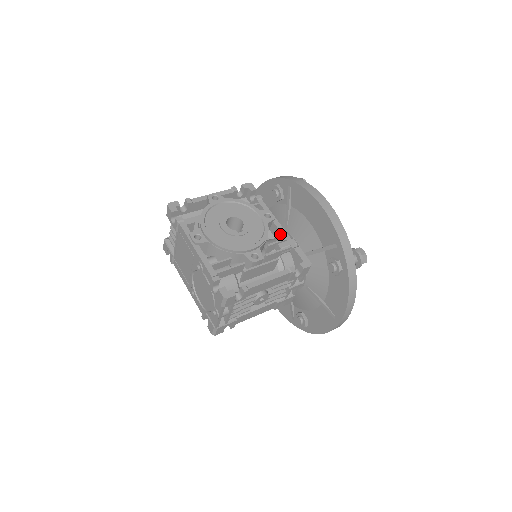
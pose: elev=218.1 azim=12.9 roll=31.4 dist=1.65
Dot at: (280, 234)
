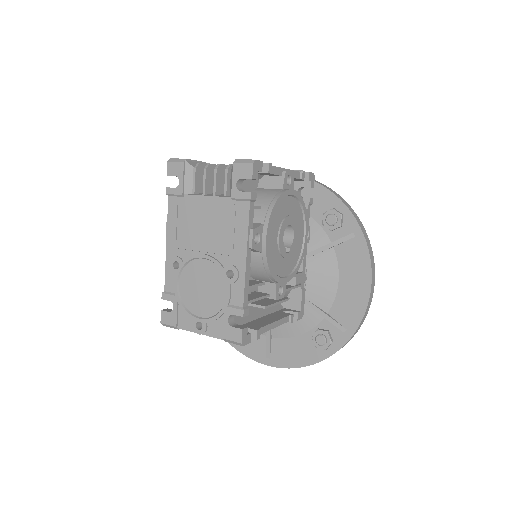
Dot at: occluded
